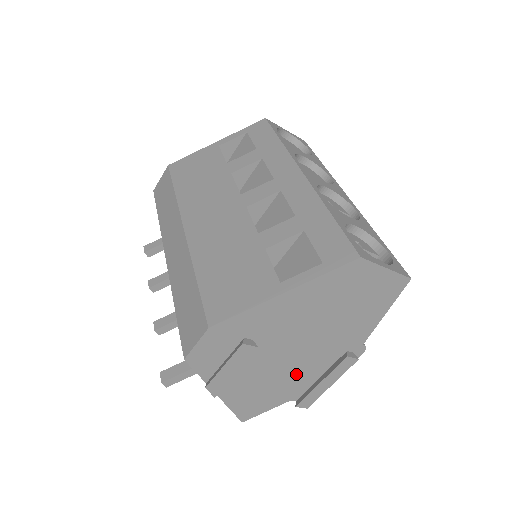
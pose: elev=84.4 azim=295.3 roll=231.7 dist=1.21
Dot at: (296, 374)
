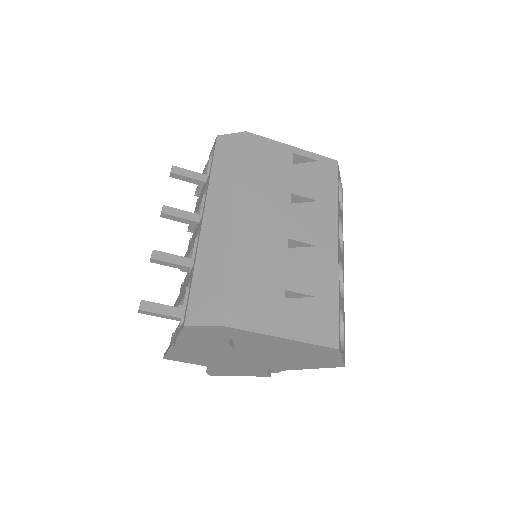
Dot at: (228, 361)
